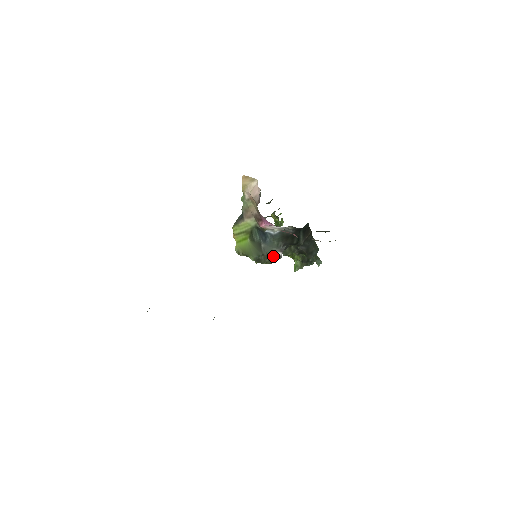
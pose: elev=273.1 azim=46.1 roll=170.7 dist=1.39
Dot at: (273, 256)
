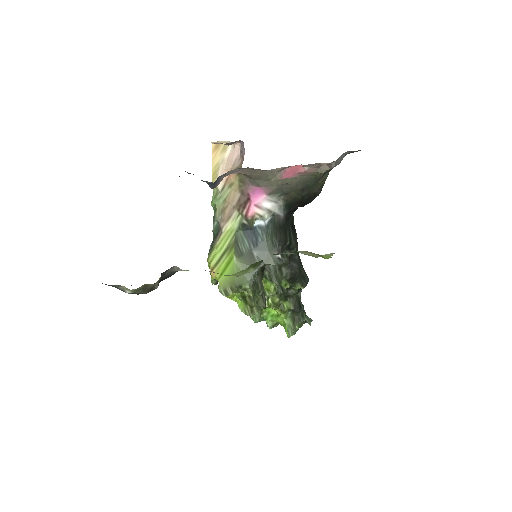
Dot at: (273, 261)
